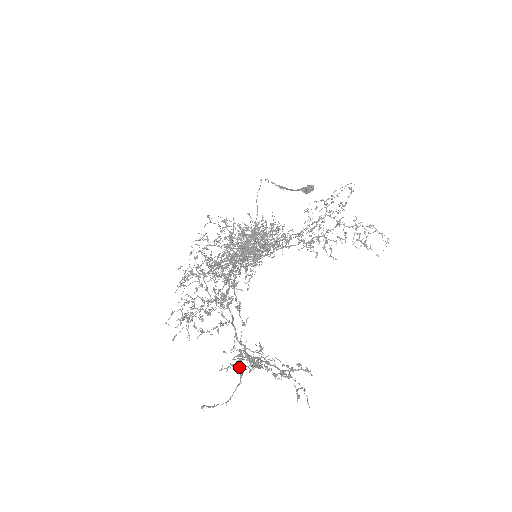
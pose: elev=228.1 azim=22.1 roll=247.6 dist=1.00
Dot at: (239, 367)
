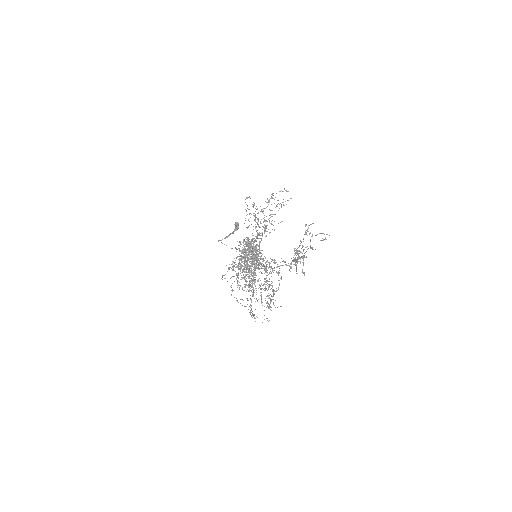
Dot at: (295, 254)
